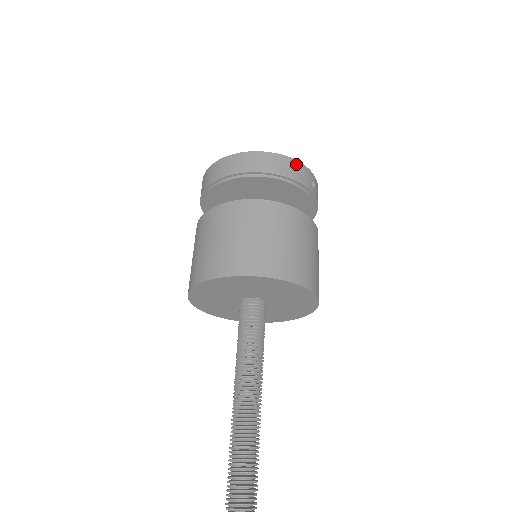
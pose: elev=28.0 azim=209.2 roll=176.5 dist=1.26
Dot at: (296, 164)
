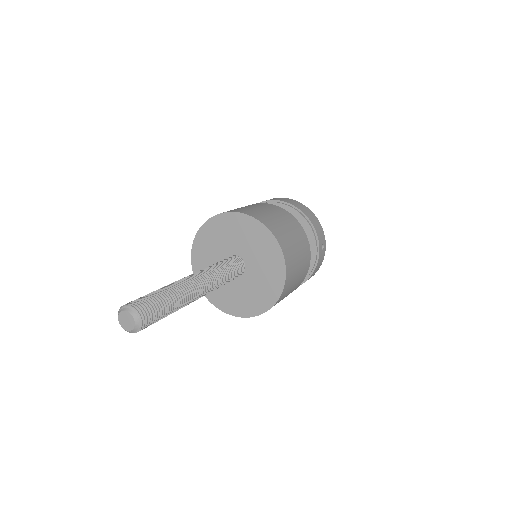
Dot at: (320, 225)
